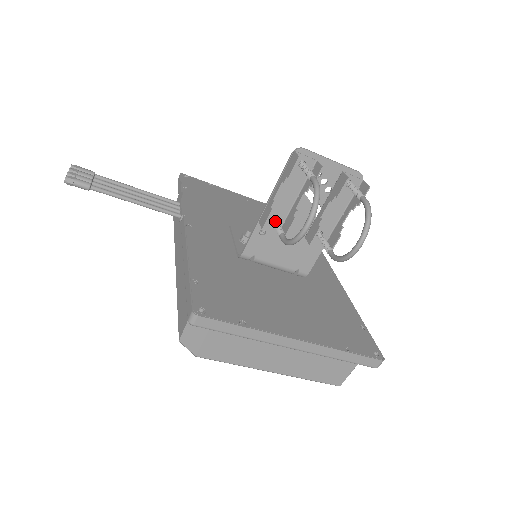
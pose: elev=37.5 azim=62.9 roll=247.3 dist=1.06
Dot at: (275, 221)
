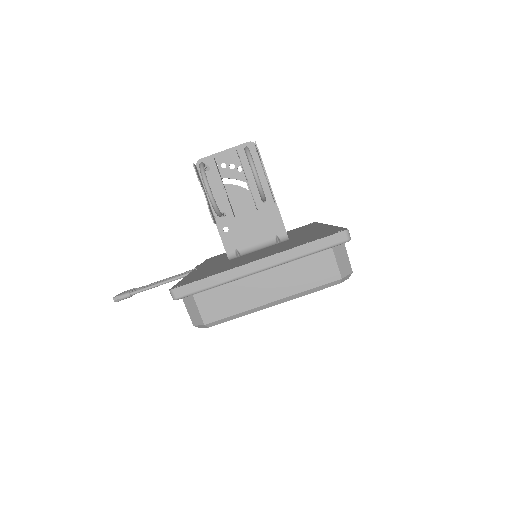
Dot at: occluded
